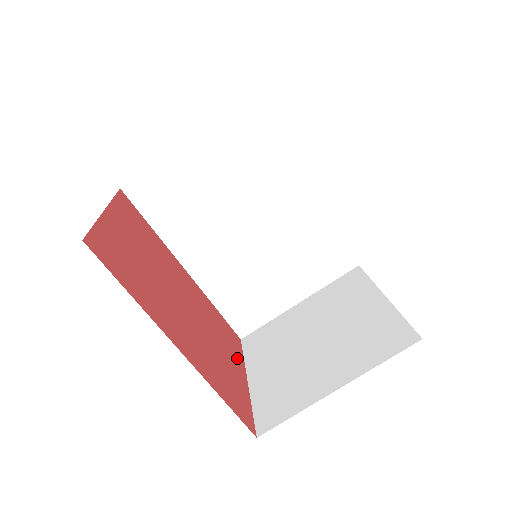
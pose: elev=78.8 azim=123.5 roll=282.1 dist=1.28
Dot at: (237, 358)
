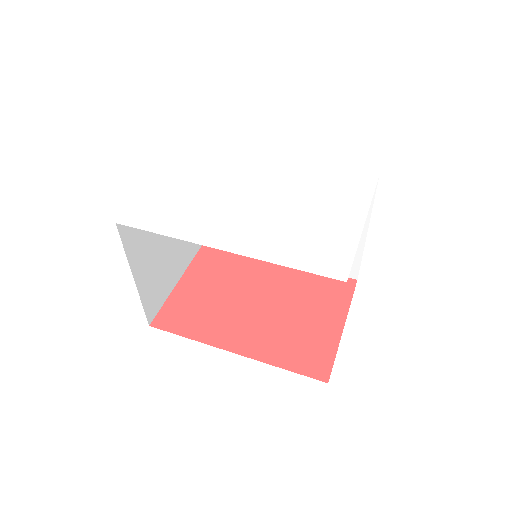
Dot at: (335, 309)
